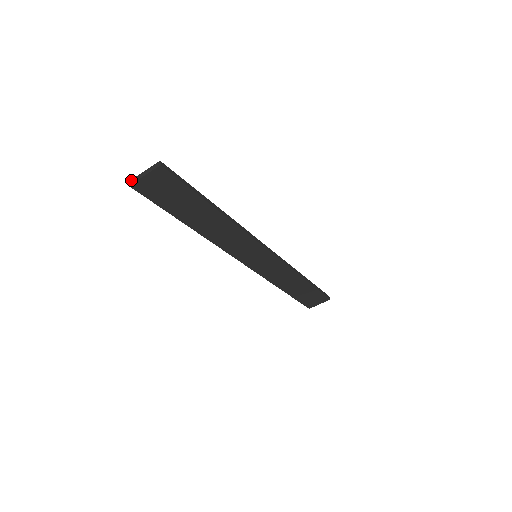
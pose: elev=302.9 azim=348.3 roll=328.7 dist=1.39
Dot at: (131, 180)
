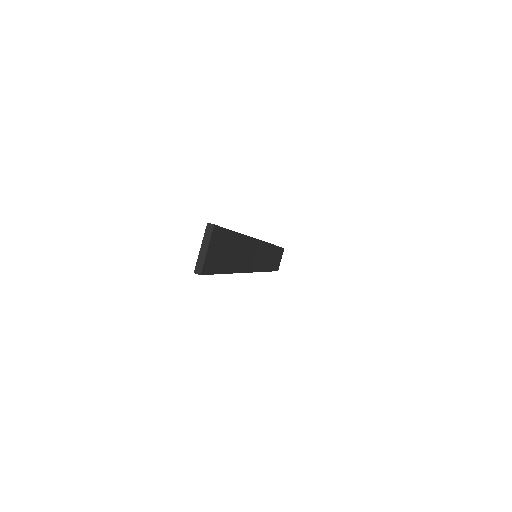
Dot at: (196, 269)
